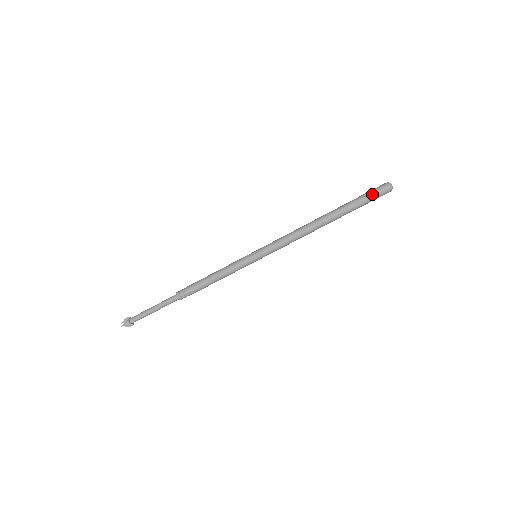
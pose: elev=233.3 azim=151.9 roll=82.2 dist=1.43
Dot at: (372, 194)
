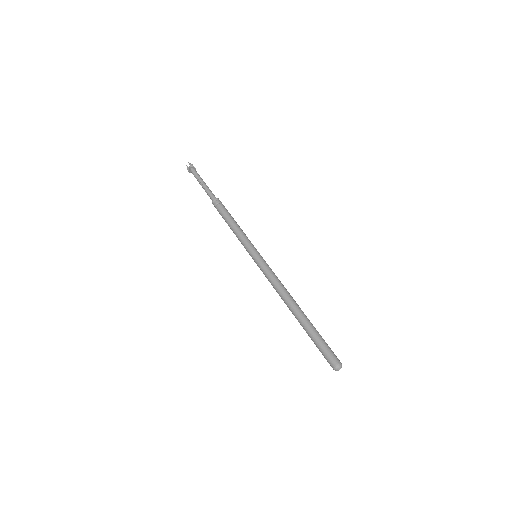
Dot at: (322, 354)
